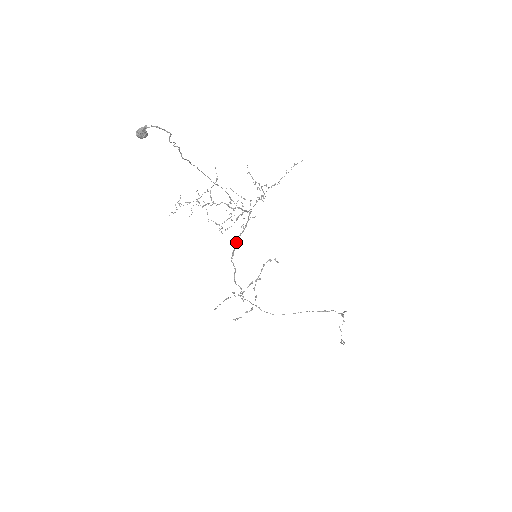
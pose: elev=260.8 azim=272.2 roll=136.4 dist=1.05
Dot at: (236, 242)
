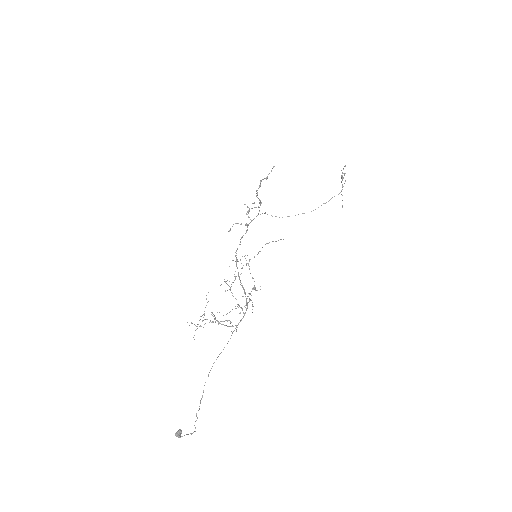
Dot at: occluded
